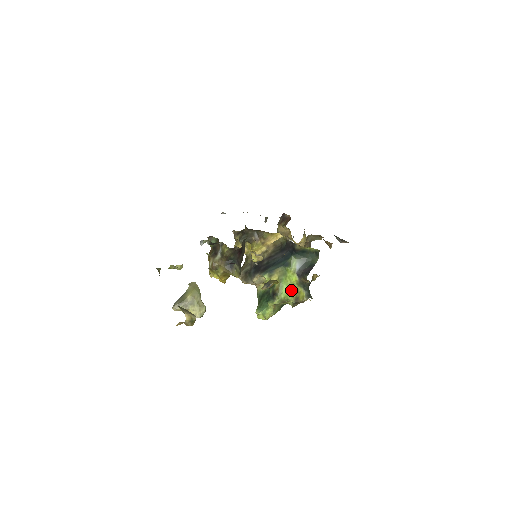
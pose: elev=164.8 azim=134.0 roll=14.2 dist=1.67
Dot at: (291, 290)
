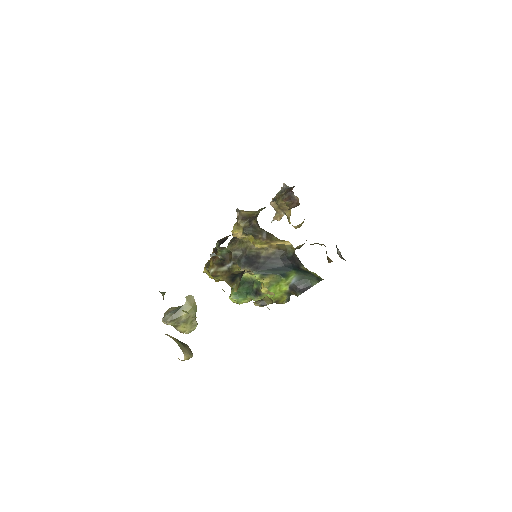
Dot at: (276, 295)
